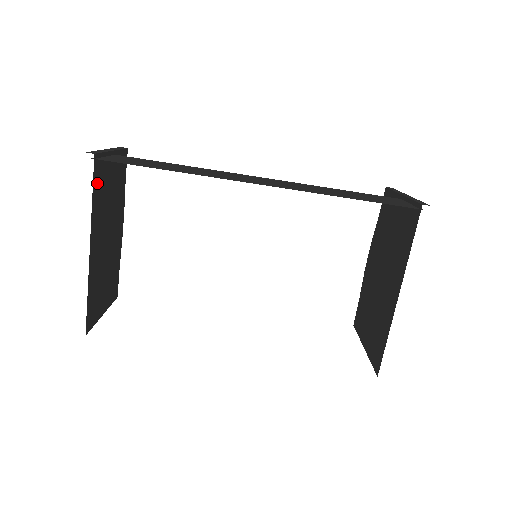
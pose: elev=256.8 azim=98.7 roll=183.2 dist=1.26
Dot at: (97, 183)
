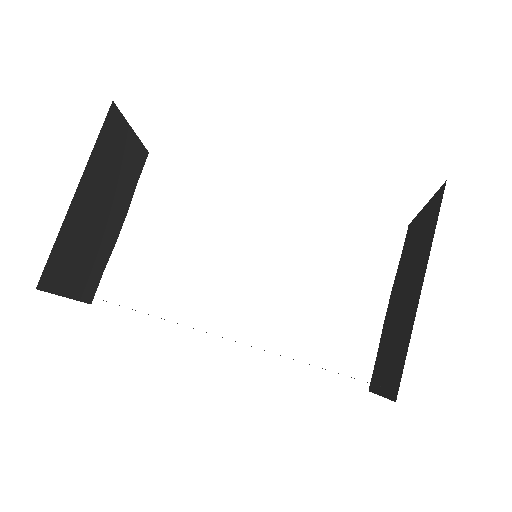
Dot at: (107, 134)
